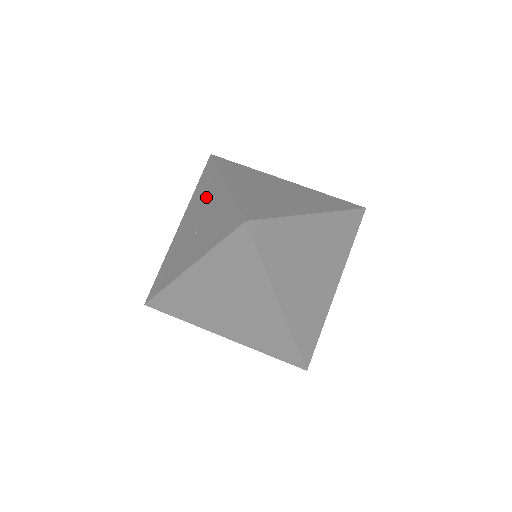
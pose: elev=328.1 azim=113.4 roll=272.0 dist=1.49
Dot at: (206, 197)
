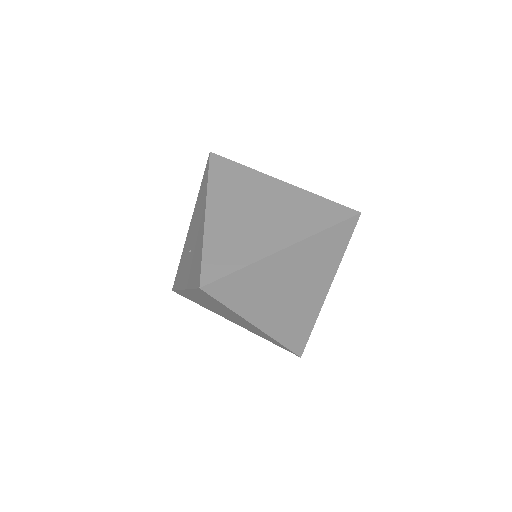
Dot at: (199, 214)
